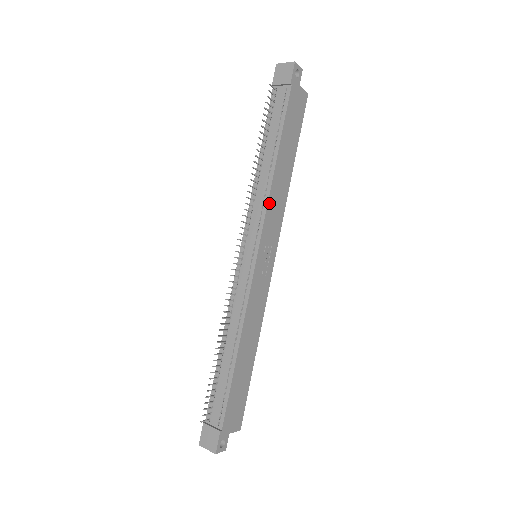
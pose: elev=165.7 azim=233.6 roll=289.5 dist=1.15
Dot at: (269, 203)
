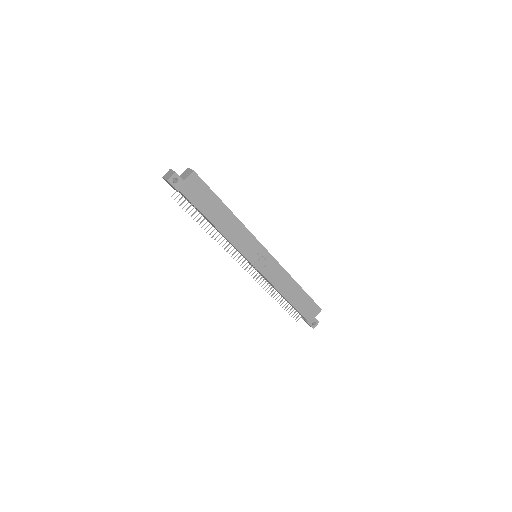
Dot at: (234, 243)
